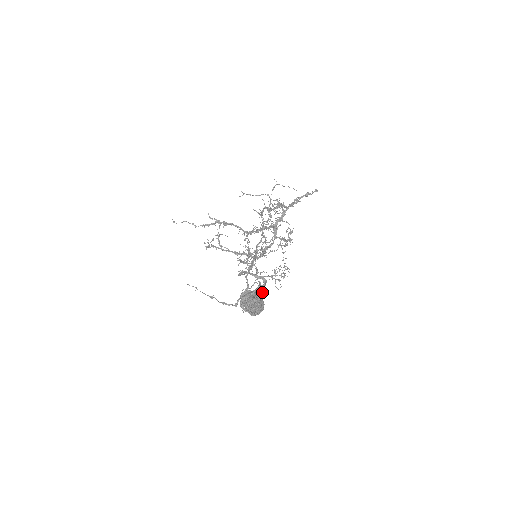
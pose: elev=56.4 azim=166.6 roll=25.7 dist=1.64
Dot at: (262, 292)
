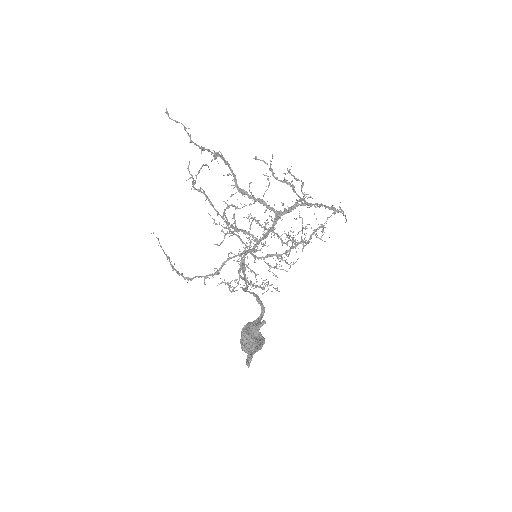
Dot at: occluded
